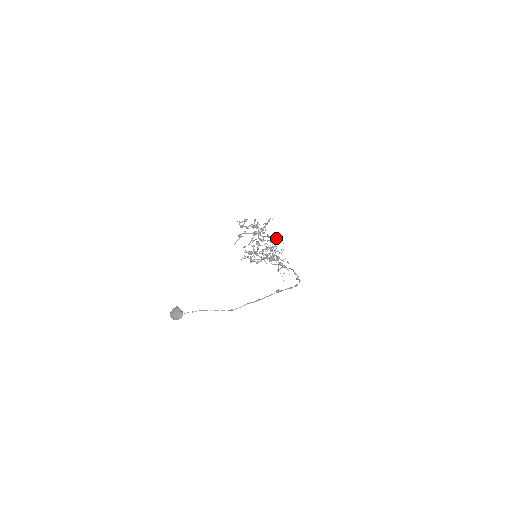
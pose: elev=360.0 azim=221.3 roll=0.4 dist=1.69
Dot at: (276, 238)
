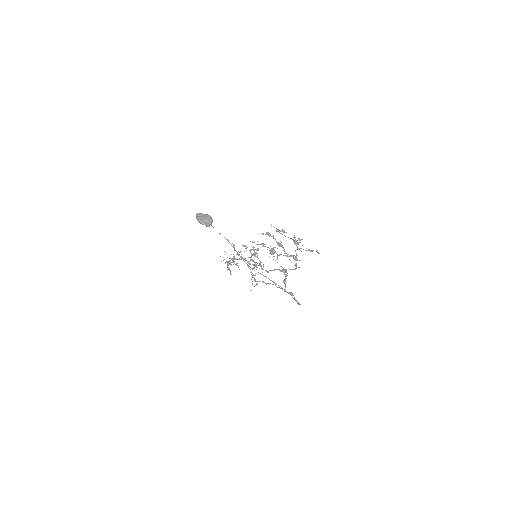
Dot at: occluded
